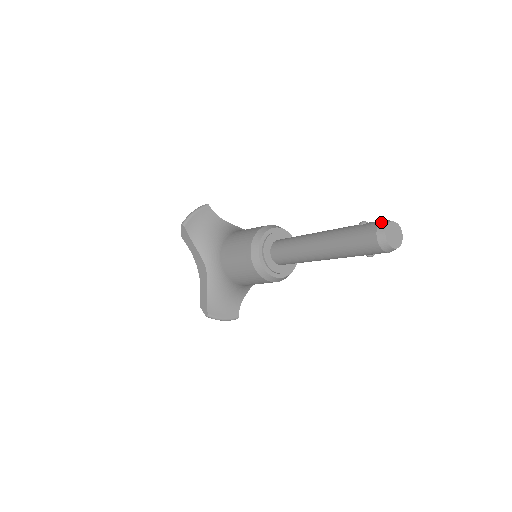
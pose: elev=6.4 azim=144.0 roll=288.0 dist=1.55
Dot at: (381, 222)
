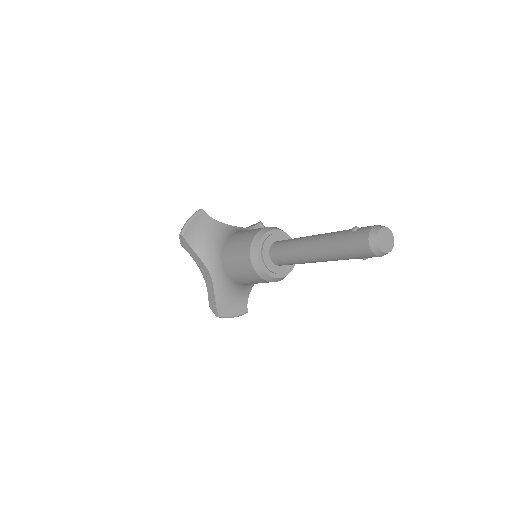
Dot at: (372, 229)
